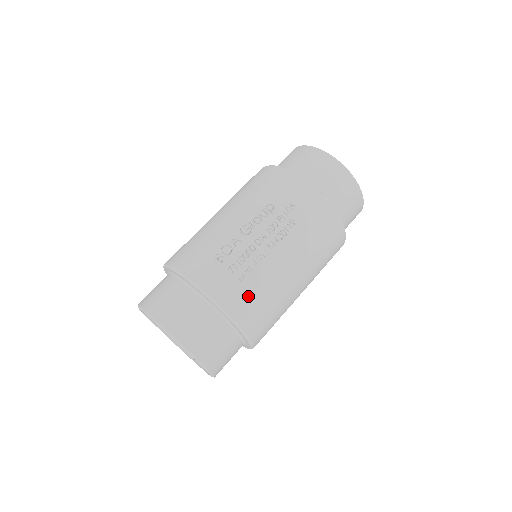
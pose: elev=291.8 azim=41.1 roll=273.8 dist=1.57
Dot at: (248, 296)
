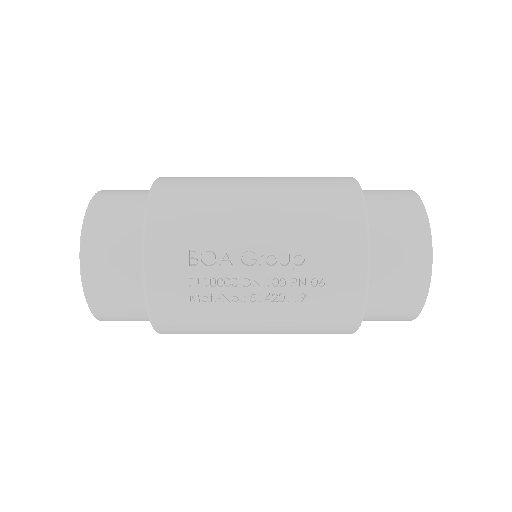
Dot at: (185, 315)
